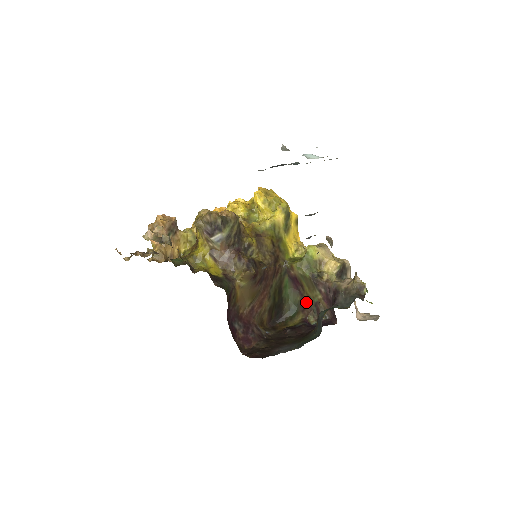
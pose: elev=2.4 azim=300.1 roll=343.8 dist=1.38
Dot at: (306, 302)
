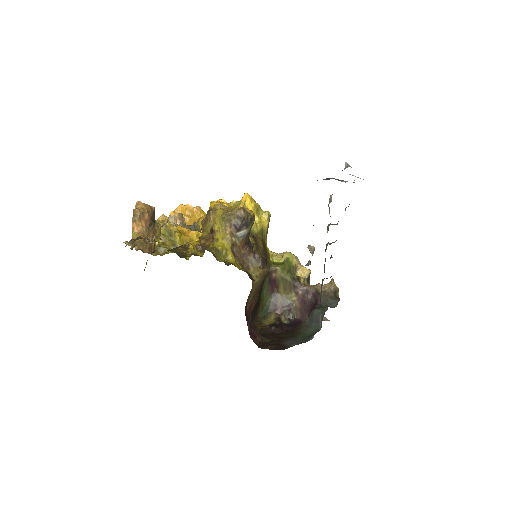
Dot at: (279, 303)
